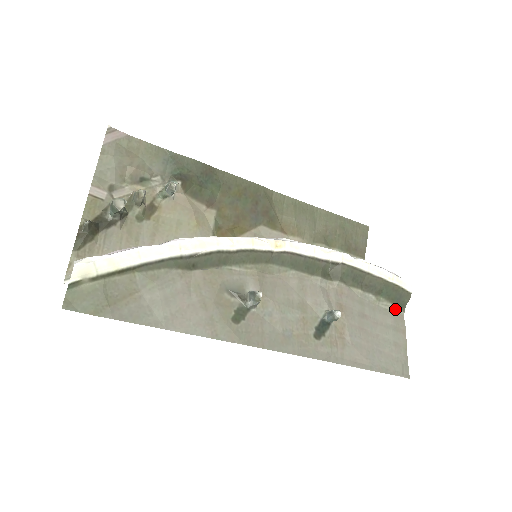
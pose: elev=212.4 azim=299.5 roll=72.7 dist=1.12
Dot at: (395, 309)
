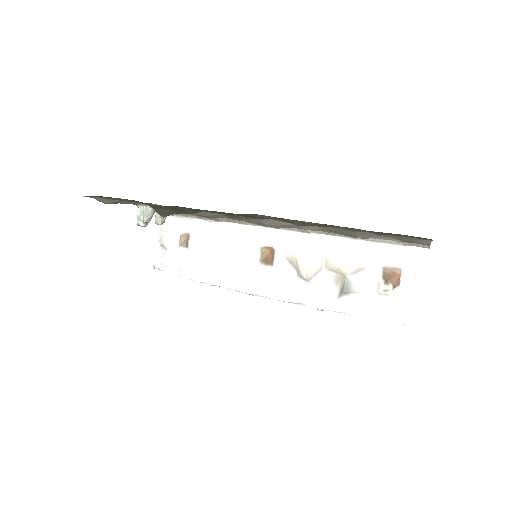
Dot at: occluded
